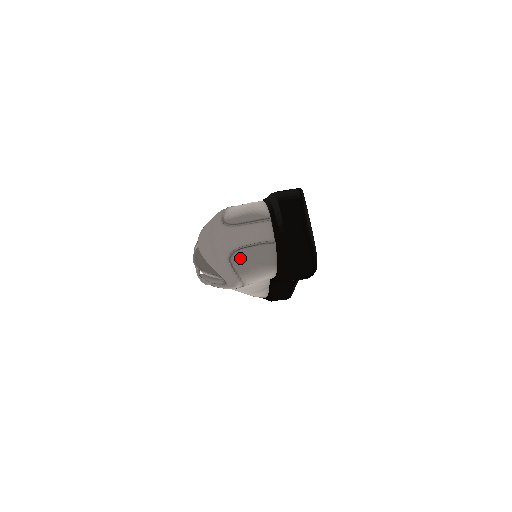
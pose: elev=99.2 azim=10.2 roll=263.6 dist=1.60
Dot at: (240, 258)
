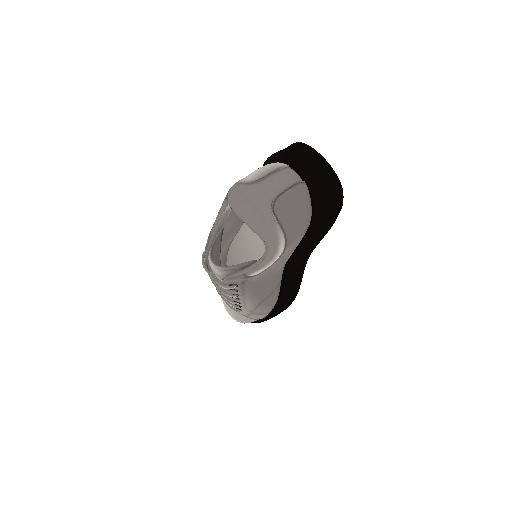
Dot at: (282, 206)
